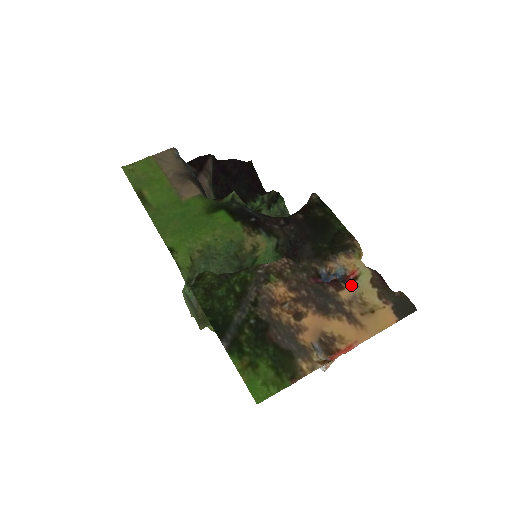
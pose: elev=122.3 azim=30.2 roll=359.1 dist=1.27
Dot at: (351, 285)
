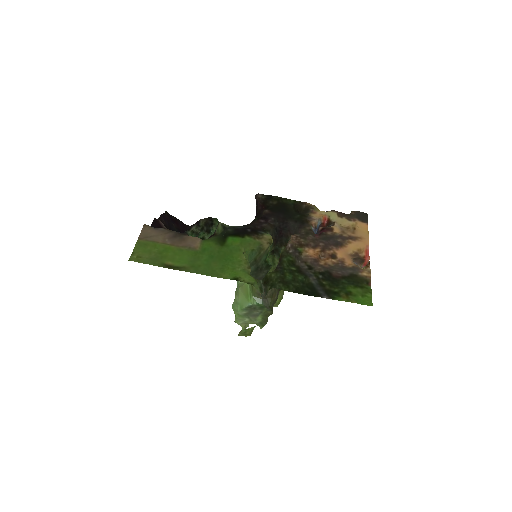
Dot at: (331, 225)
